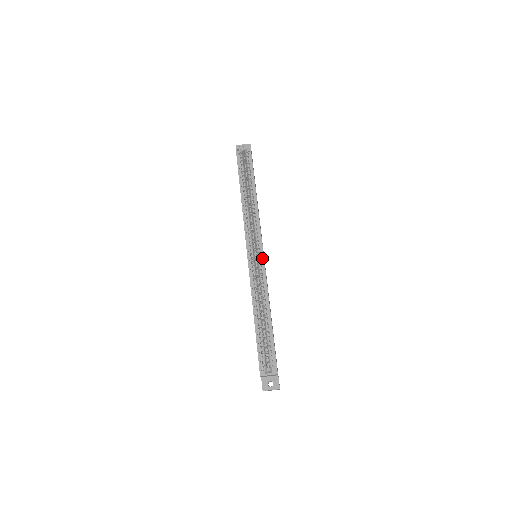
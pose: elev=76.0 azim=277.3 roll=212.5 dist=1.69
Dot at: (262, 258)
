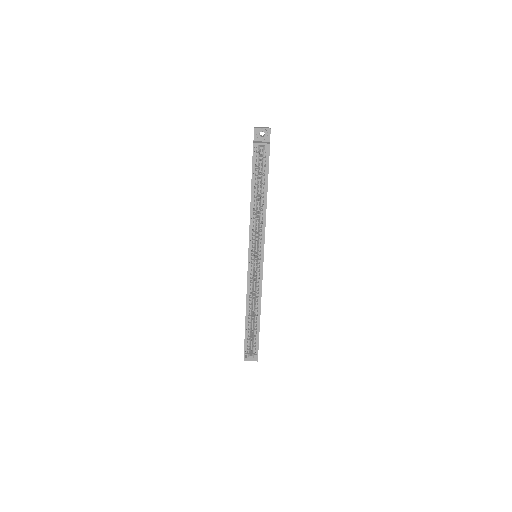
Dot at: (261, 269)
